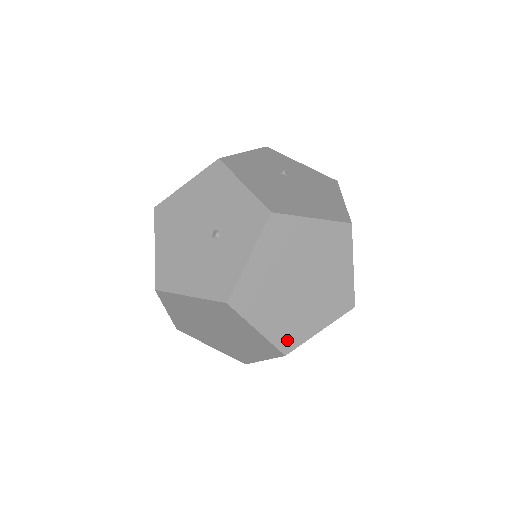
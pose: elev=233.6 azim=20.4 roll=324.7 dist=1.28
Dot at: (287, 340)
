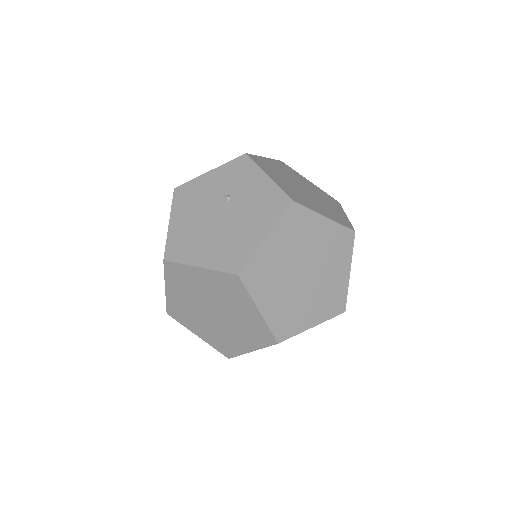
Dot at: (225, 349)
